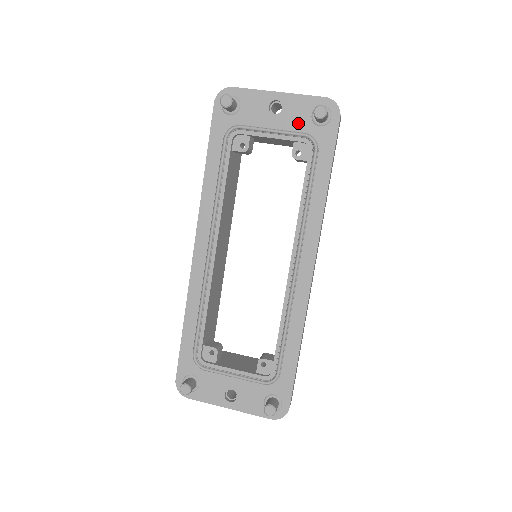
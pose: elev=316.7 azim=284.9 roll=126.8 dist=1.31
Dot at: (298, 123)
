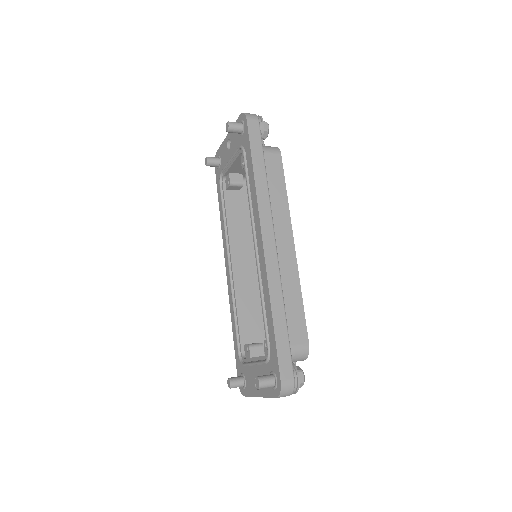
Dot at: (236, 144)
